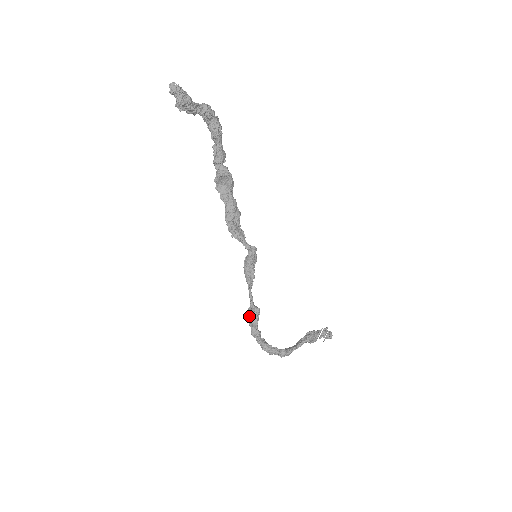
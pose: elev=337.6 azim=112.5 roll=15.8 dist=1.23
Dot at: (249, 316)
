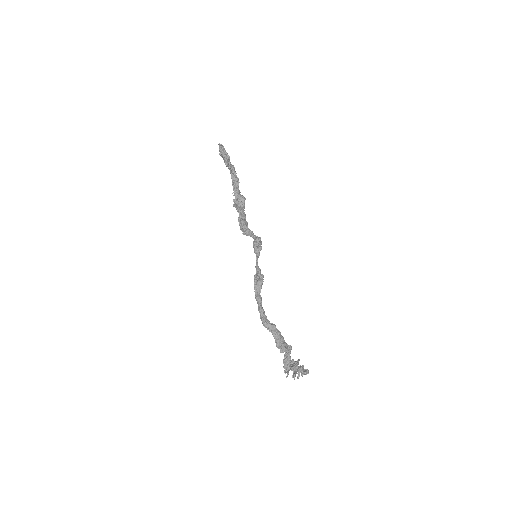
Dot at: (256, 278)
